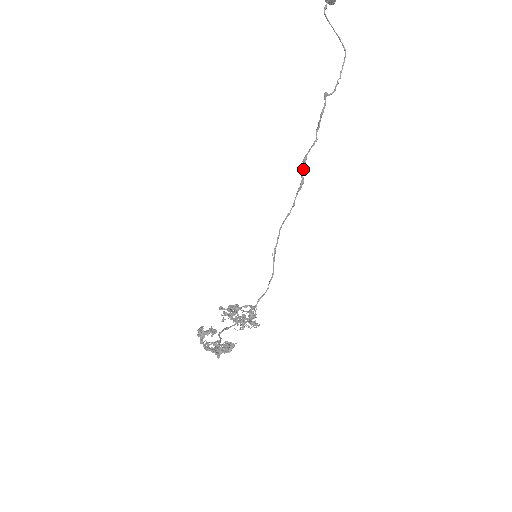
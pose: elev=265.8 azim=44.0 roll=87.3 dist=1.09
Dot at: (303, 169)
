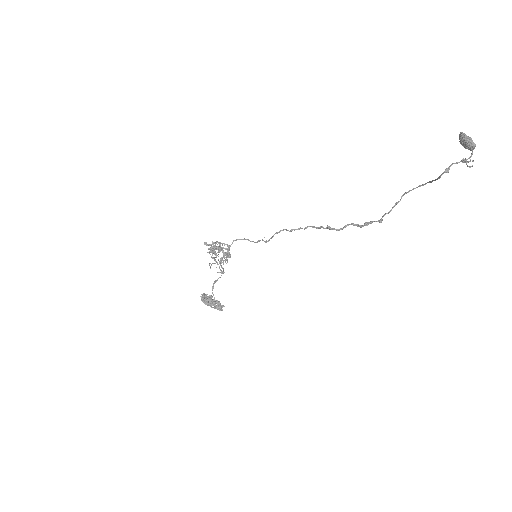
Dot at: (324, 228)
